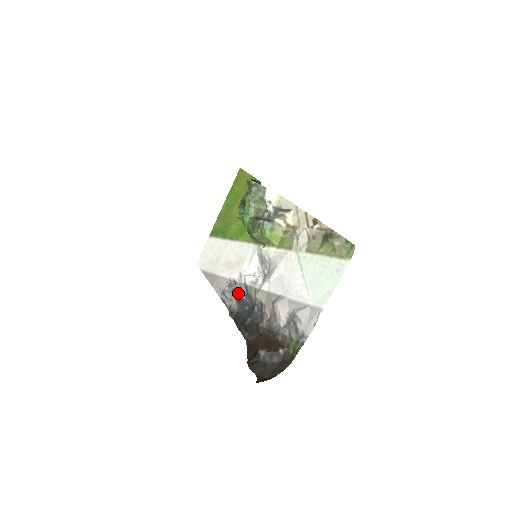
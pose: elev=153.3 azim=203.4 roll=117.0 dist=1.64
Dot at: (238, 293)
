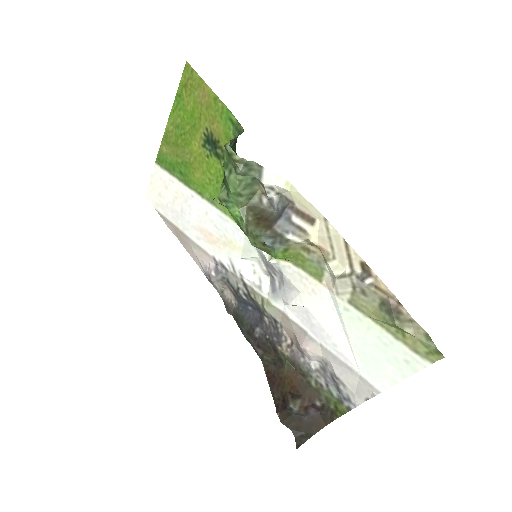
Dot at: (233, 287)
